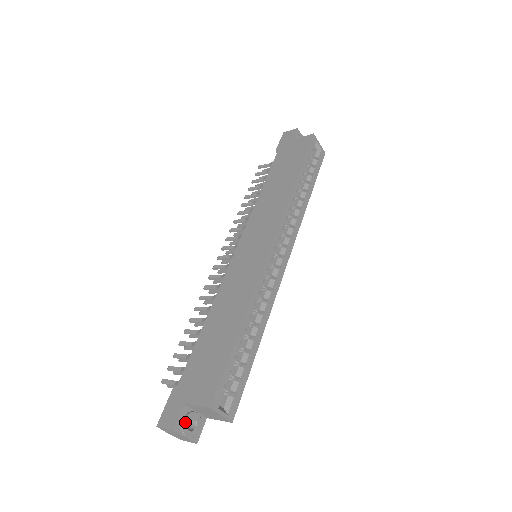
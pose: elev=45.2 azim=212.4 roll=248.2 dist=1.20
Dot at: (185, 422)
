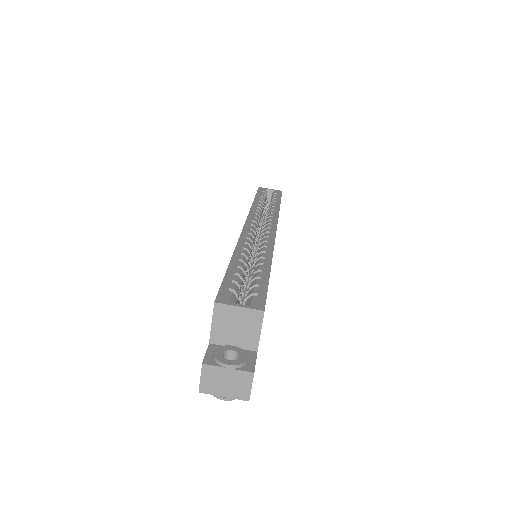
Dot at: (217, 354)
